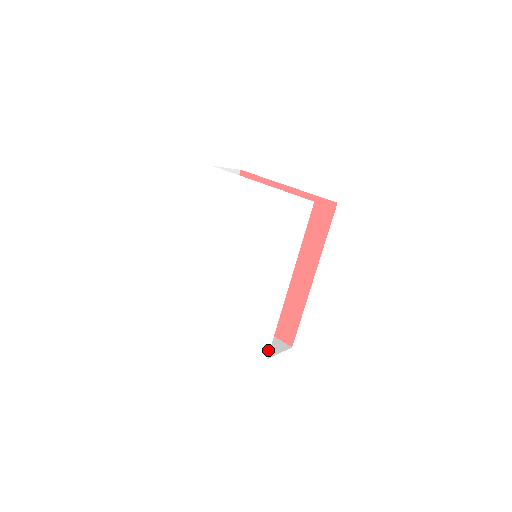
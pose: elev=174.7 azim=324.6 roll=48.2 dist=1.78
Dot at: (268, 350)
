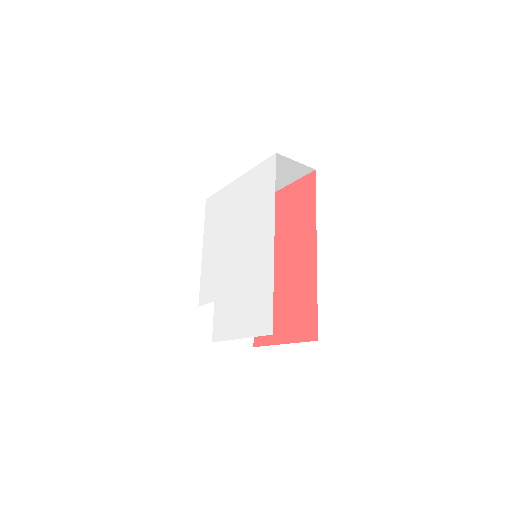
Dot at: (271, 323)
